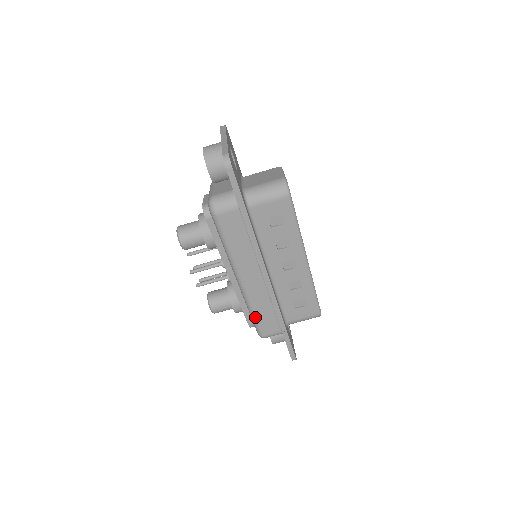
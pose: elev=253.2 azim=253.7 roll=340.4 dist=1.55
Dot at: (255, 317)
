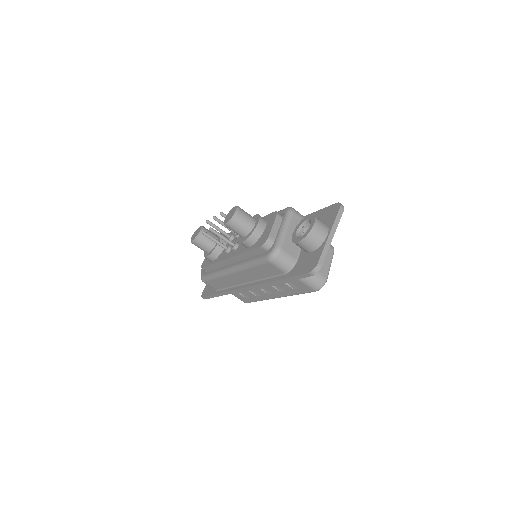
Dot at: (213, 279)
